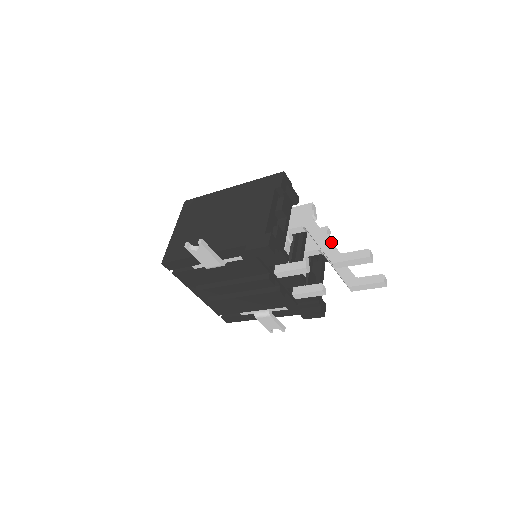
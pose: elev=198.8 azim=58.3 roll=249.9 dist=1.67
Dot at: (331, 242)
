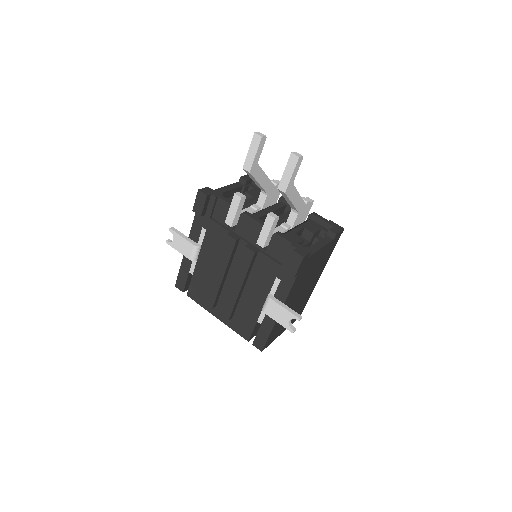
Dot at: occluded
